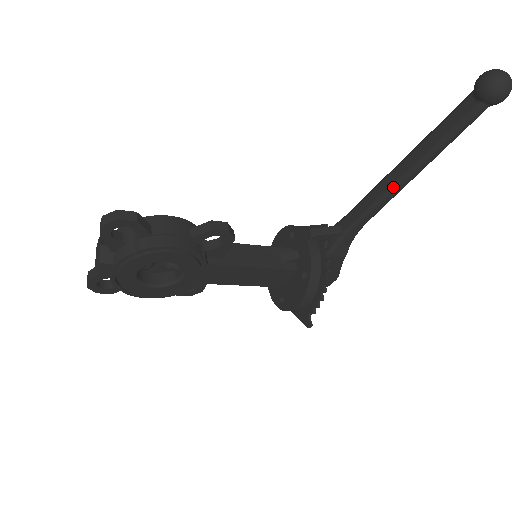
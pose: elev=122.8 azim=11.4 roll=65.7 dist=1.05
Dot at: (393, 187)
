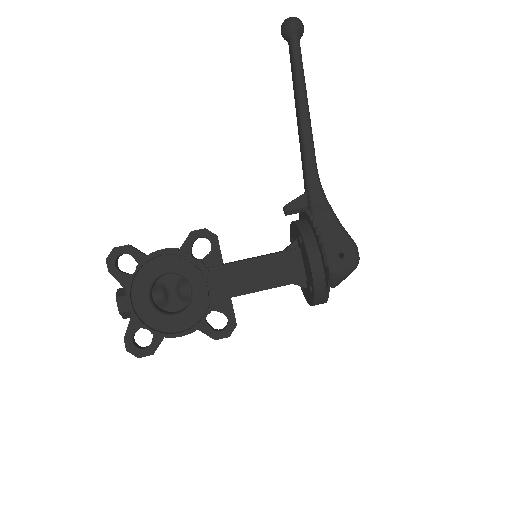
Dot at: (301, 125)
